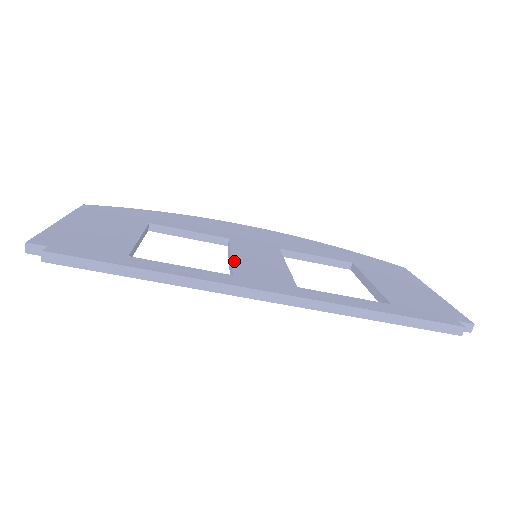
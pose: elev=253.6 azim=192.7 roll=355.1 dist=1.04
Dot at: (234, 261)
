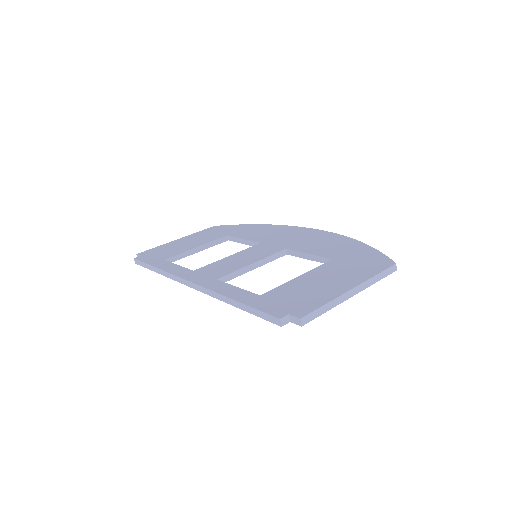
Dot at: (218, 261)
